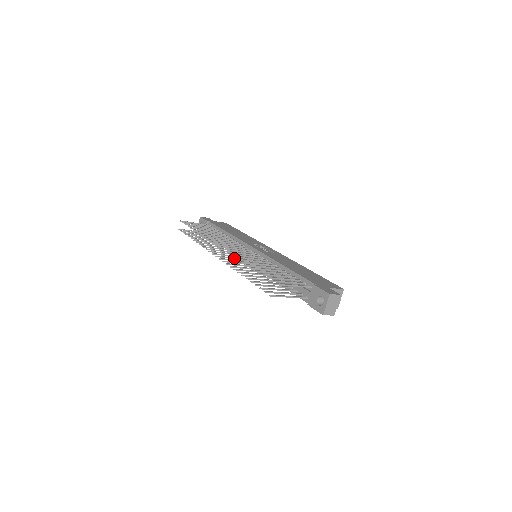
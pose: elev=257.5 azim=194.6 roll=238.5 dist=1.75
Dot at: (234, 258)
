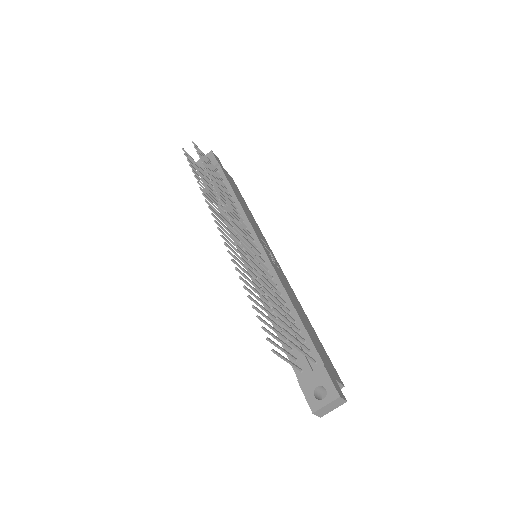
Dot at: (234, 243)
